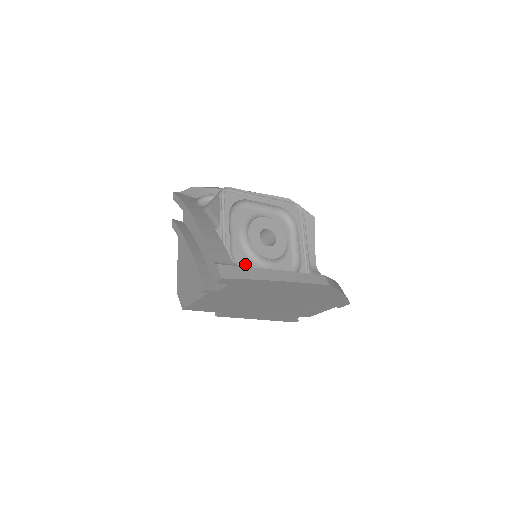
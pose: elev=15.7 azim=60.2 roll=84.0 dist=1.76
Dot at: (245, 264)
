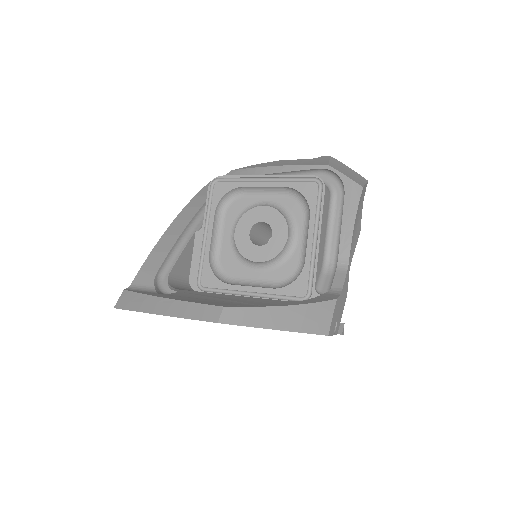
Dot at: (233, 269)
